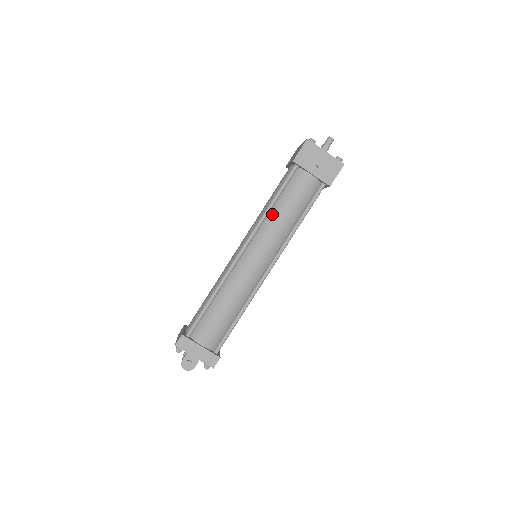
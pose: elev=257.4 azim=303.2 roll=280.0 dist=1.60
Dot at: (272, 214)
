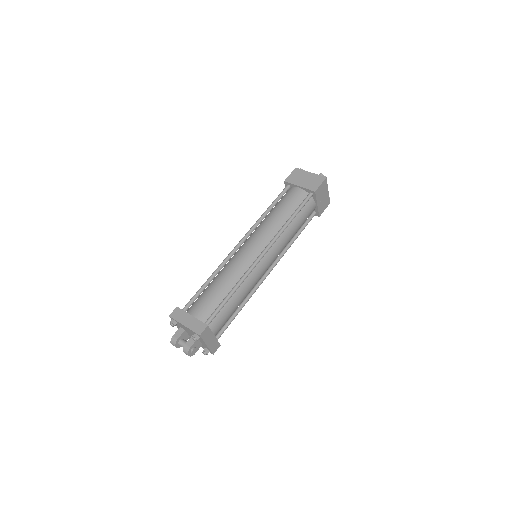
Dot at: (288, 228)
